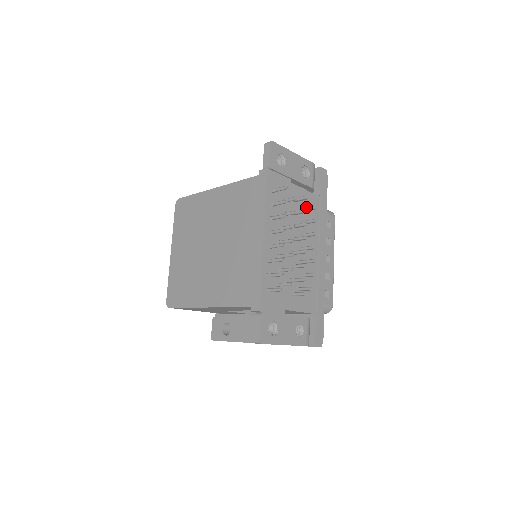
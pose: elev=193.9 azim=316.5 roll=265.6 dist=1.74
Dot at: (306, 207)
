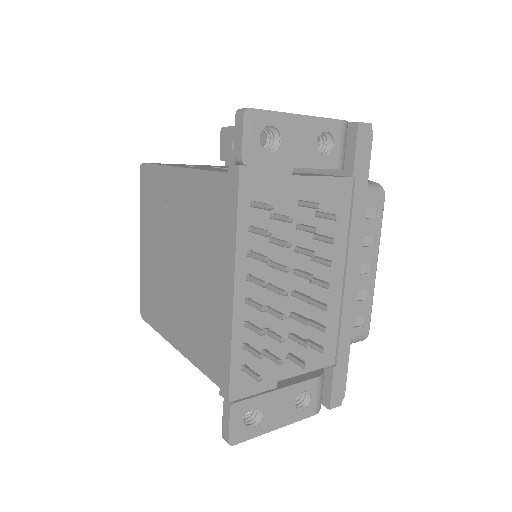
Dot at: (324, 206)
